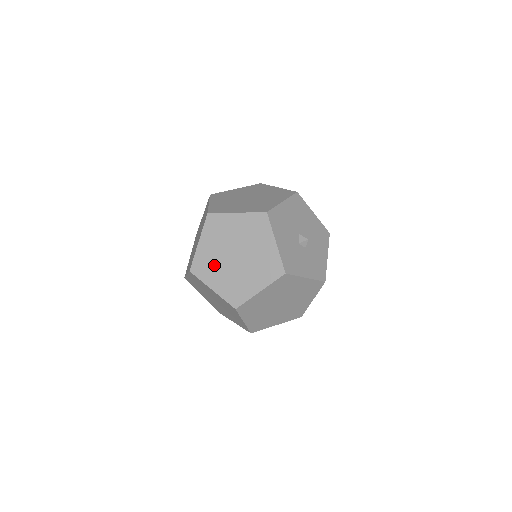
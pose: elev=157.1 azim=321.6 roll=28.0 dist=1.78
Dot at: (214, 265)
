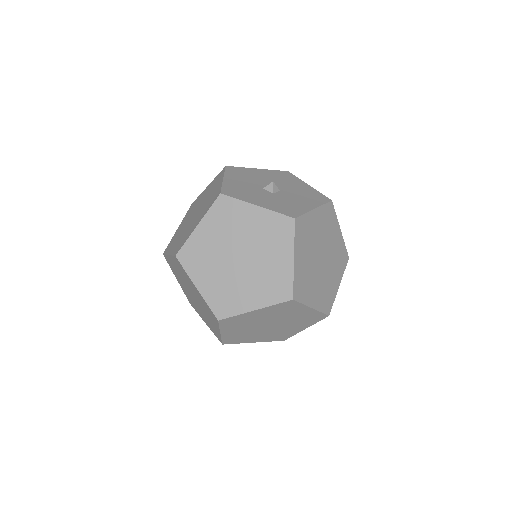
Dot at: (179, 235)
